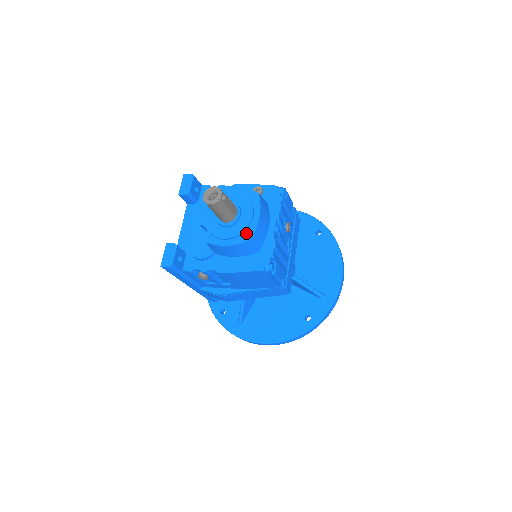
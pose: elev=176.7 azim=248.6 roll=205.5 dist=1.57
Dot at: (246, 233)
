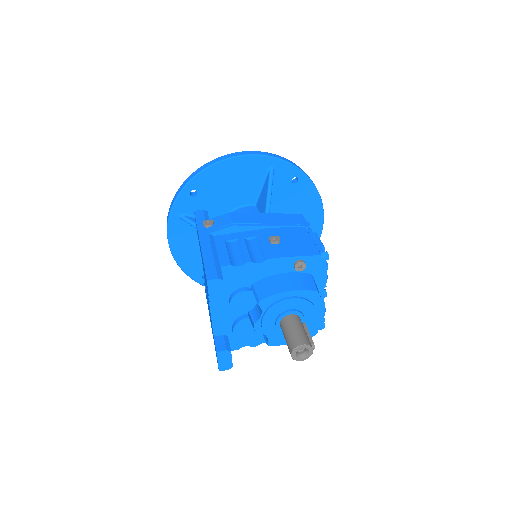
Dot at: (311, 330)
